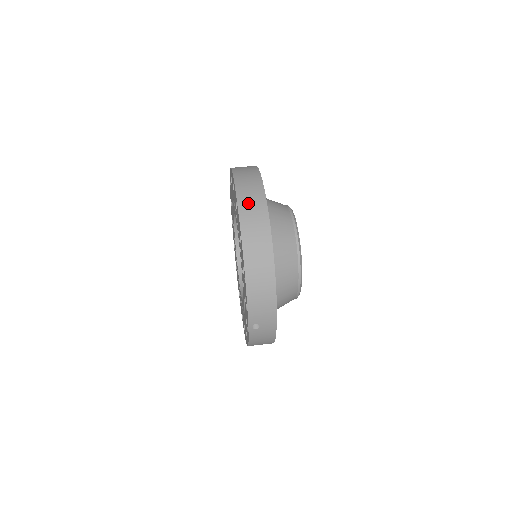
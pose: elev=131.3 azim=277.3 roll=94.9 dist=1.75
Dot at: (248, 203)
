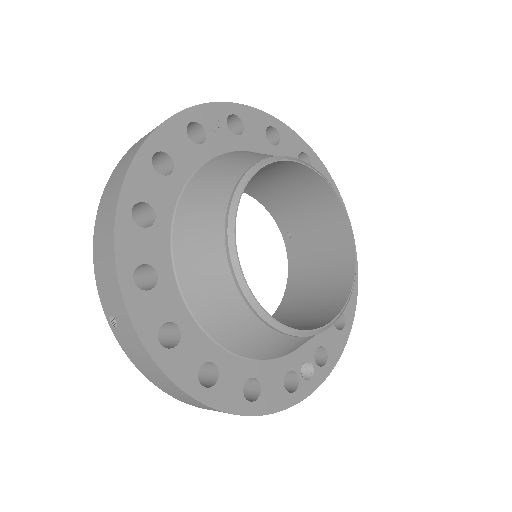
Dot at: occluded
